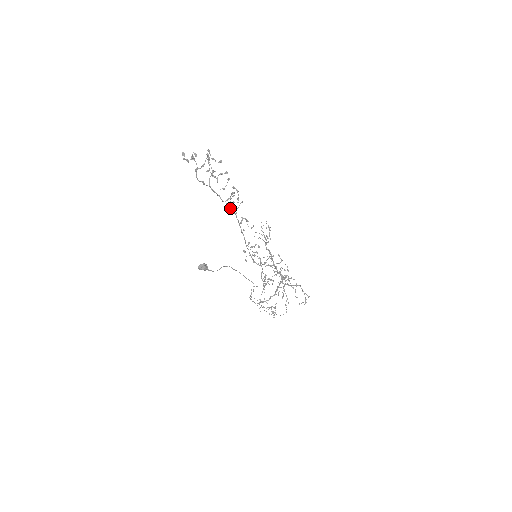
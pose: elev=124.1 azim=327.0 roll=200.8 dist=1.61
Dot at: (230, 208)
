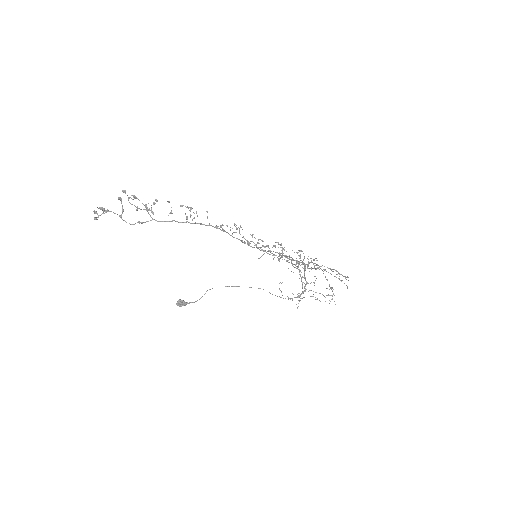
Dot at: (199, 223)
